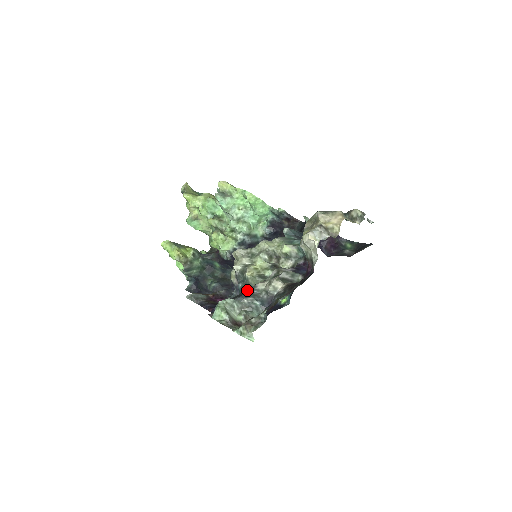
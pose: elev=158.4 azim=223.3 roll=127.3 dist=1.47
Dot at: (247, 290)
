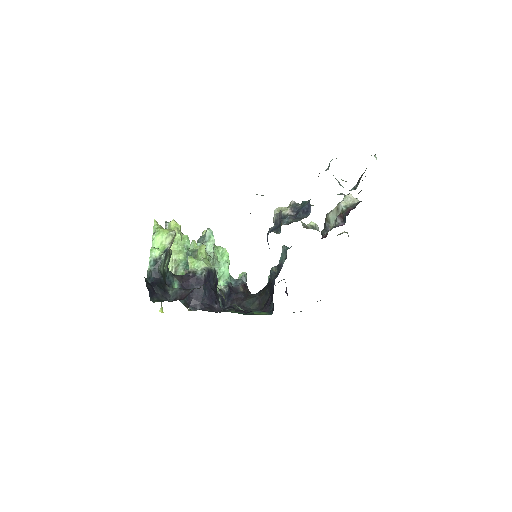
Dot at: occluded
